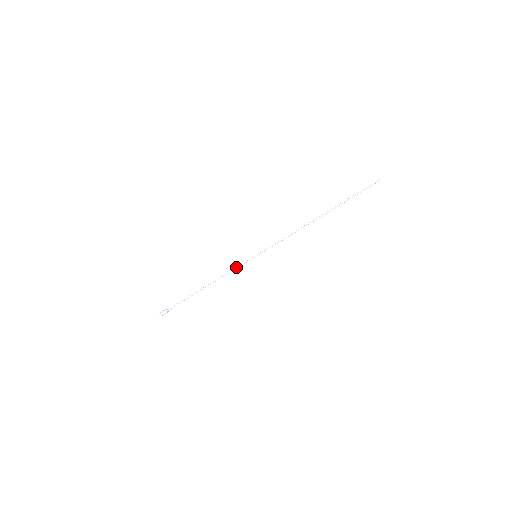
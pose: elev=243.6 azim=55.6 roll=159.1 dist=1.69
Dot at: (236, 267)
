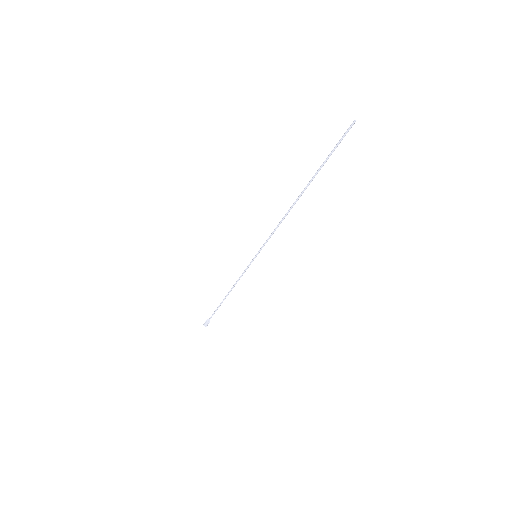
Dot at: (243, 272)
